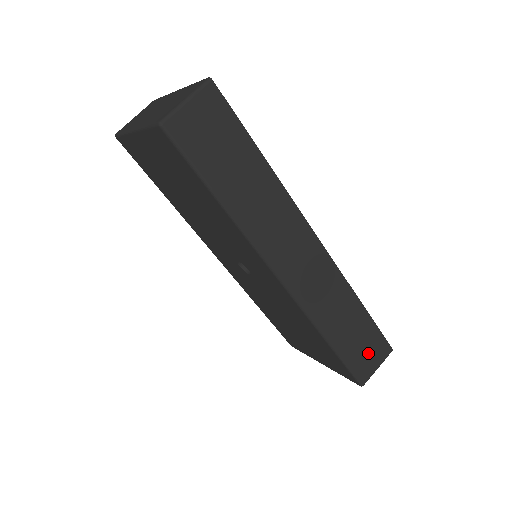
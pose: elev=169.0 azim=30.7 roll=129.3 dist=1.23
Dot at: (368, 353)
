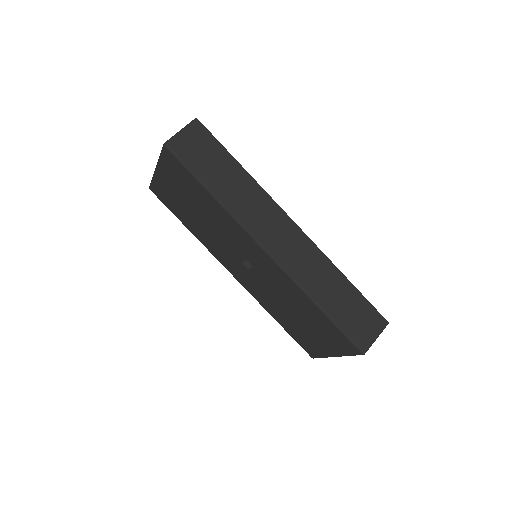
Dot at: (362, 322)
